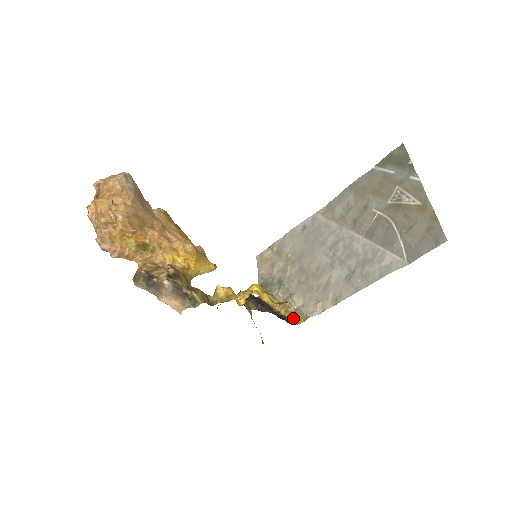
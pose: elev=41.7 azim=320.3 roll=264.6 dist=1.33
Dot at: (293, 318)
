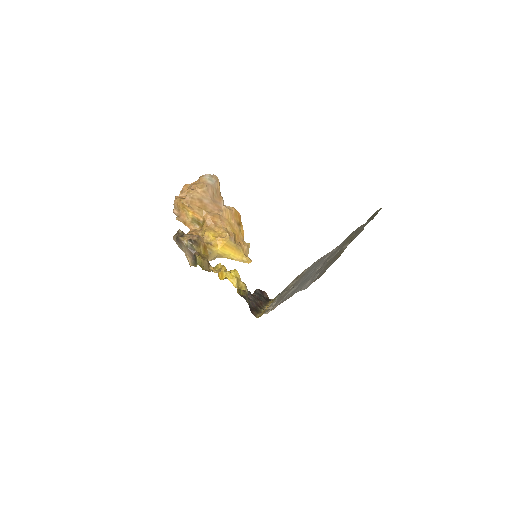
Dot at: (261, 314)
